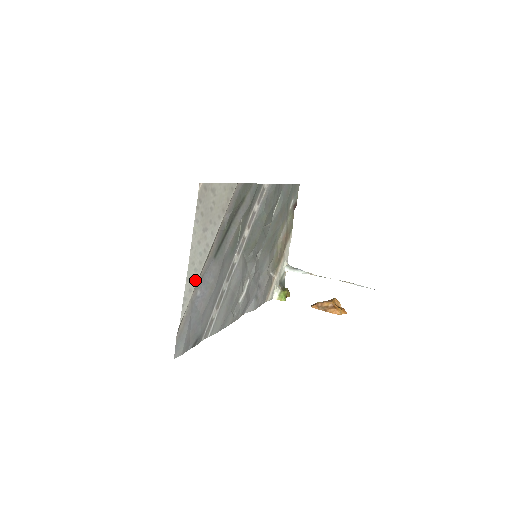
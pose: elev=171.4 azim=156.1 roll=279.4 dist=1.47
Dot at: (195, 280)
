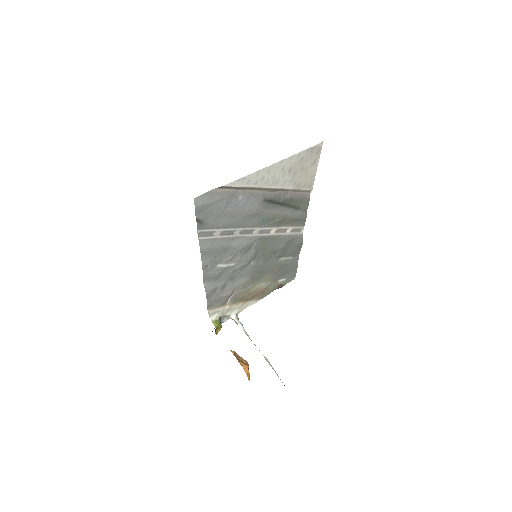
Dot at: (255, 183)
